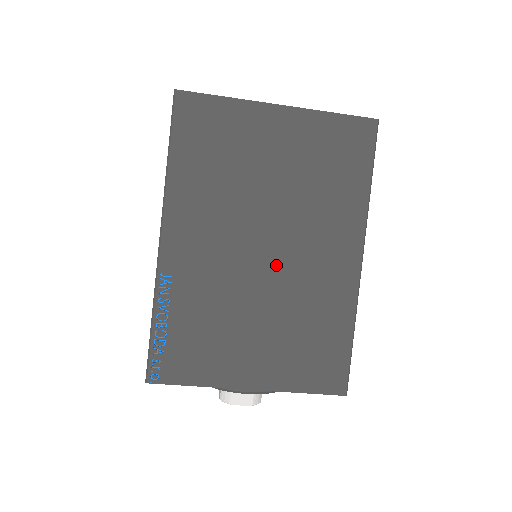
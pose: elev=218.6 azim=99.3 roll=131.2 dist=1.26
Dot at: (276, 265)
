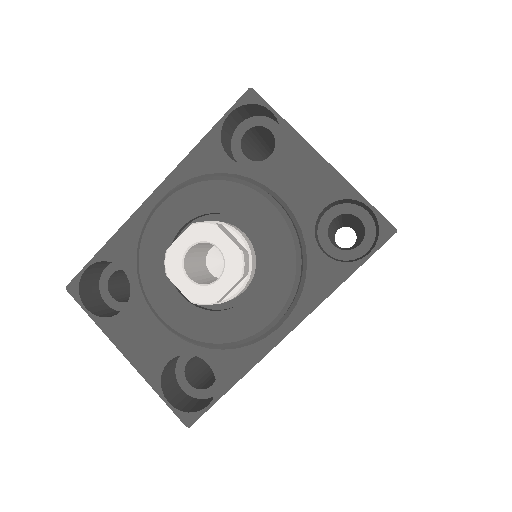
Dot at: occluded
